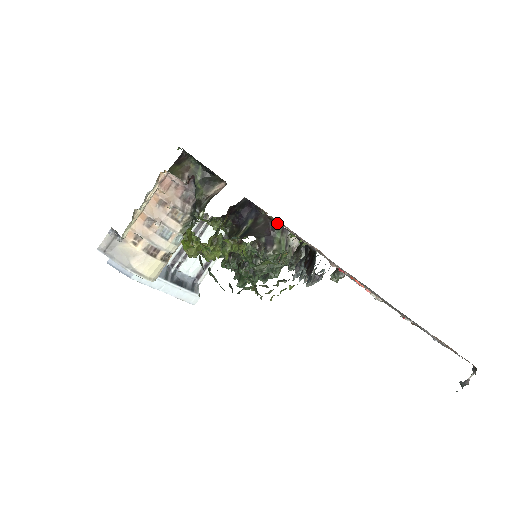
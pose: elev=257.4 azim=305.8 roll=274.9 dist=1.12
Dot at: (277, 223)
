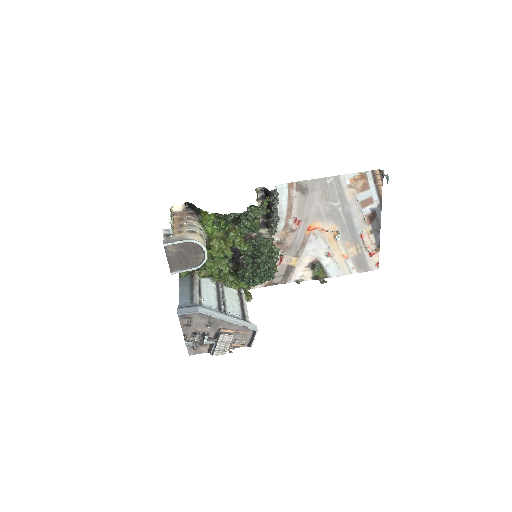
Dot at: (249, 234)
